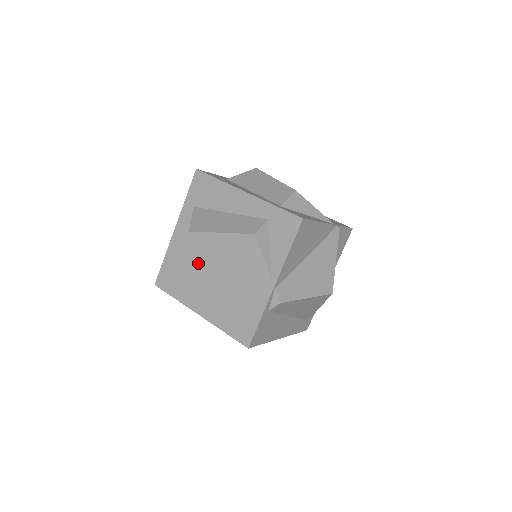
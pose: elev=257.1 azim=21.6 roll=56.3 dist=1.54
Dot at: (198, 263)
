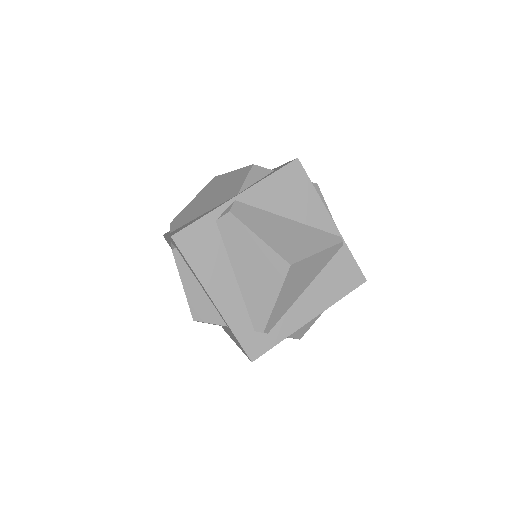
Dot at: (201, 197)
